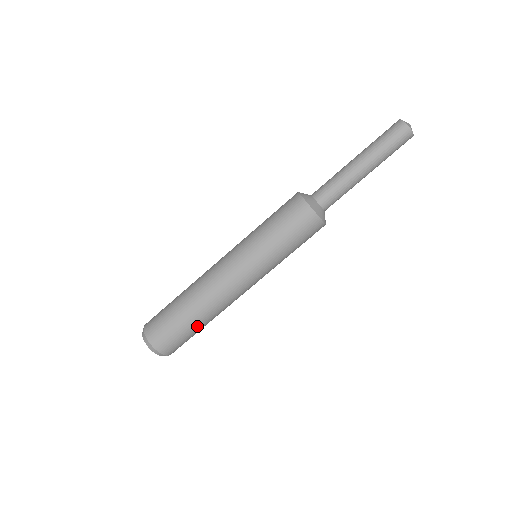
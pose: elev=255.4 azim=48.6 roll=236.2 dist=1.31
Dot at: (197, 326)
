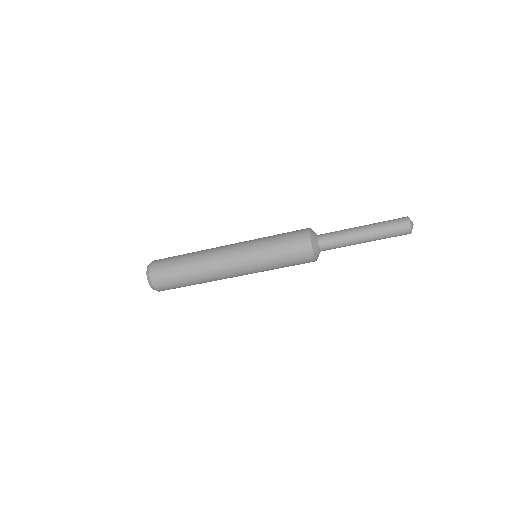
Dot at: (186, 277)
